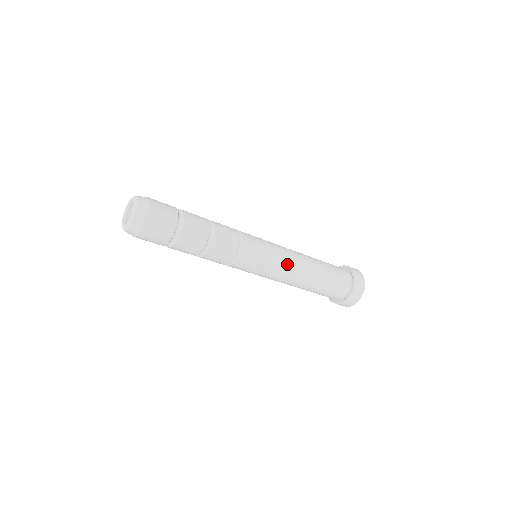
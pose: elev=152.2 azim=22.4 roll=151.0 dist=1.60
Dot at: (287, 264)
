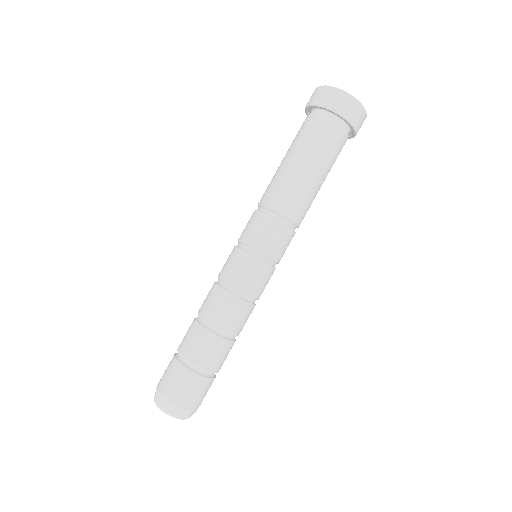
Dot at: (289, 233)
